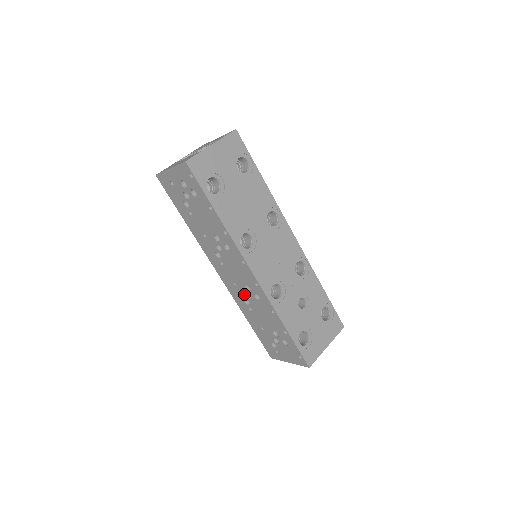
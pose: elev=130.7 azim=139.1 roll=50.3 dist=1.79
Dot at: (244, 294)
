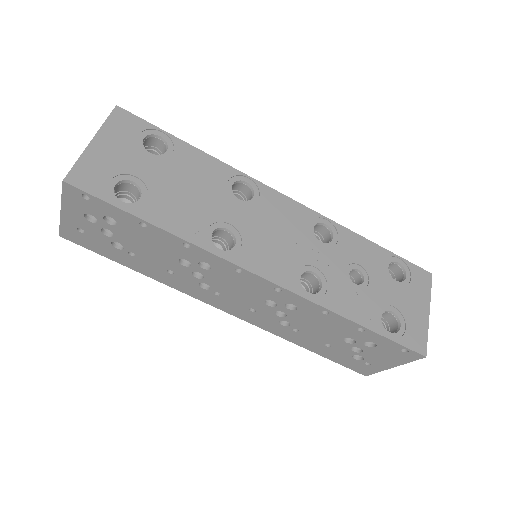
Dot at: (273, 315)
